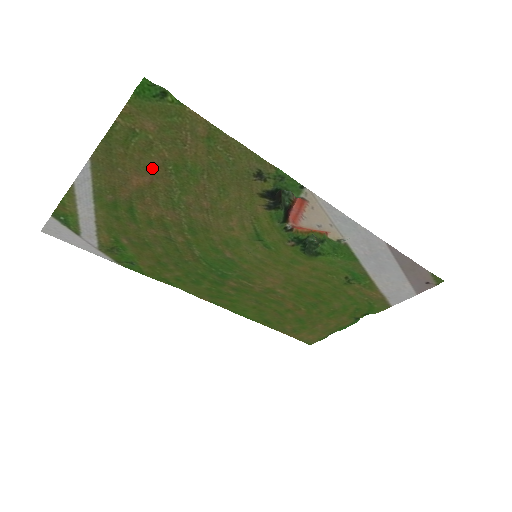
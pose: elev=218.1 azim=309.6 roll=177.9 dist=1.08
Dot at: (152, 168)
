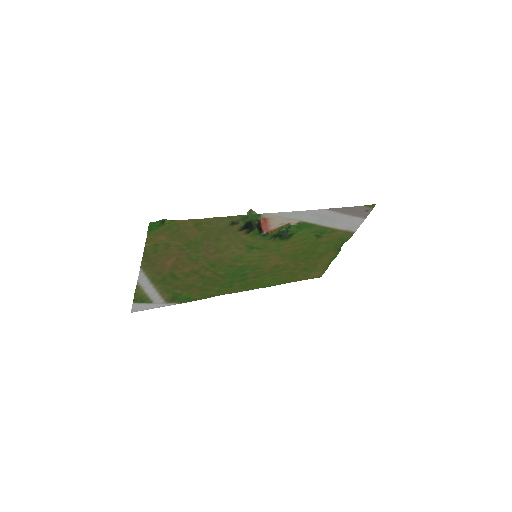
Dot at: (174, 253)
